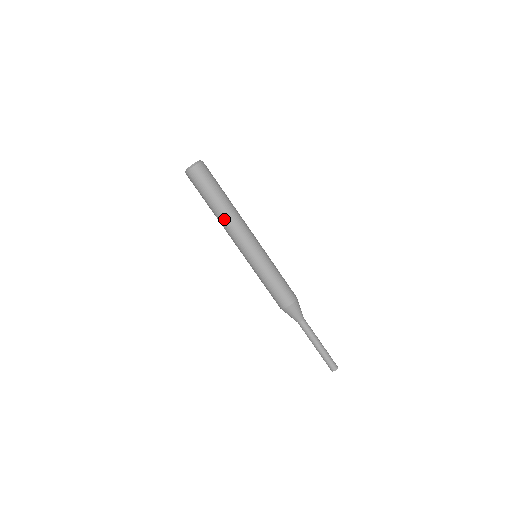
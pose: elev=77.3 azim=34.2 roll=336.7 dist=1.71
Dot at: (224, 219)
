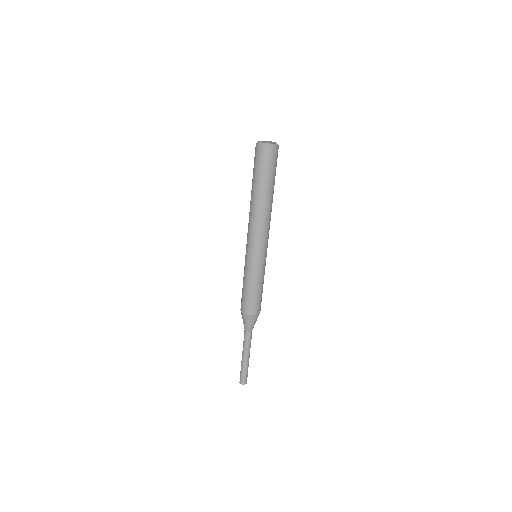
Dot at: (253, 208)
